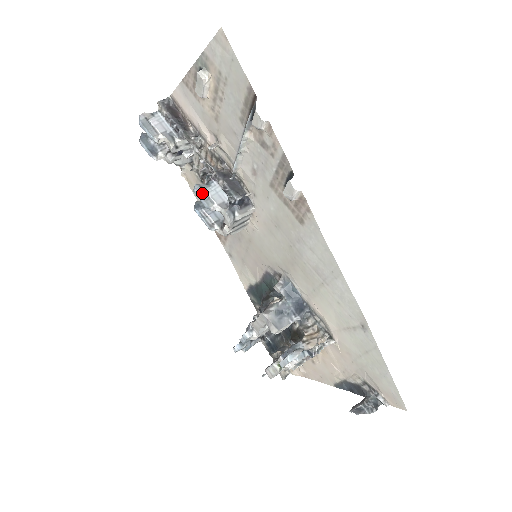
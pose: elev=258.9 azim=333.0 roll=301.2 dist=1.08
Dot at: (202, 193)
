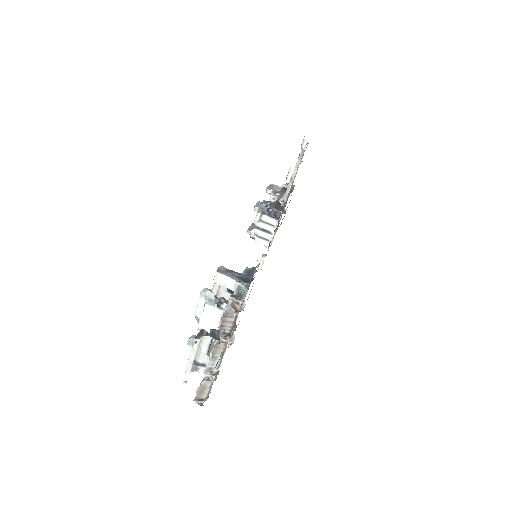
Dot at: (259, 203)
